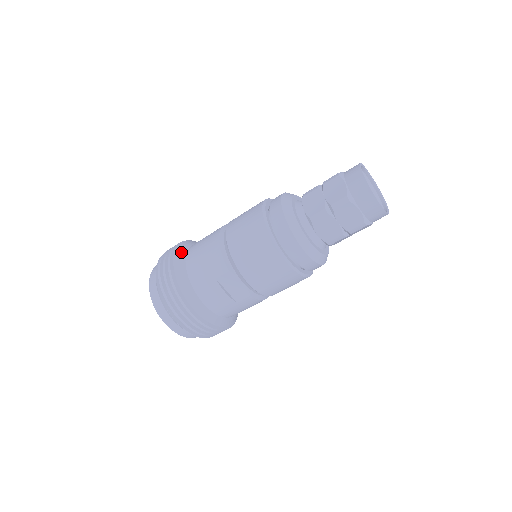
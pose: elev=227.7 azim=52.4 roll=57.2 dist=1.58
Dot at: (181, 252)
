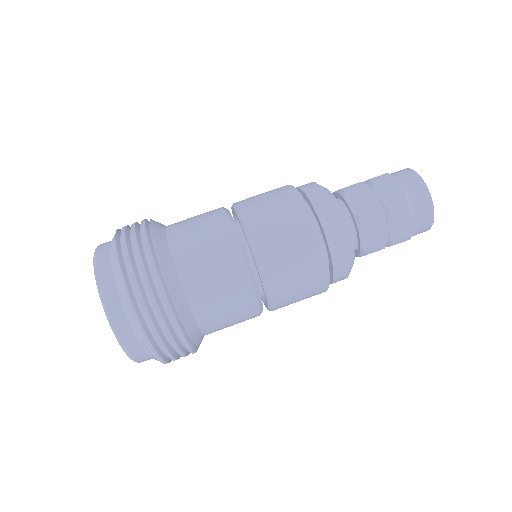
Dot at: occluded
